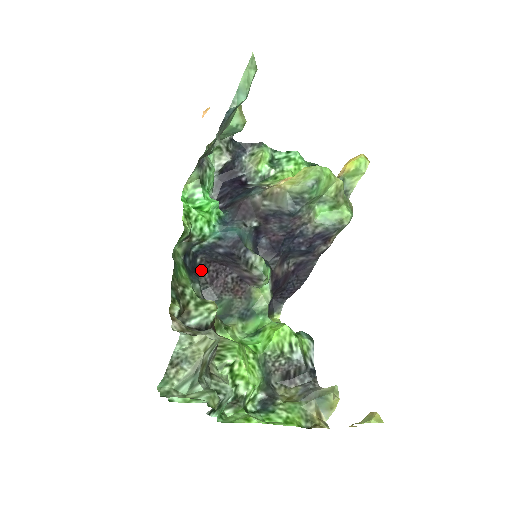
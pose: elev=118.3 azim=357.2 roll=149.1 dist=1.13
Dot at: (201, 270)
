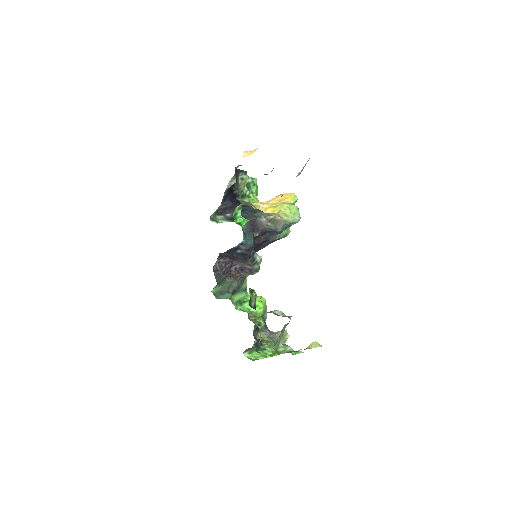
Dot at: (216, 261)
